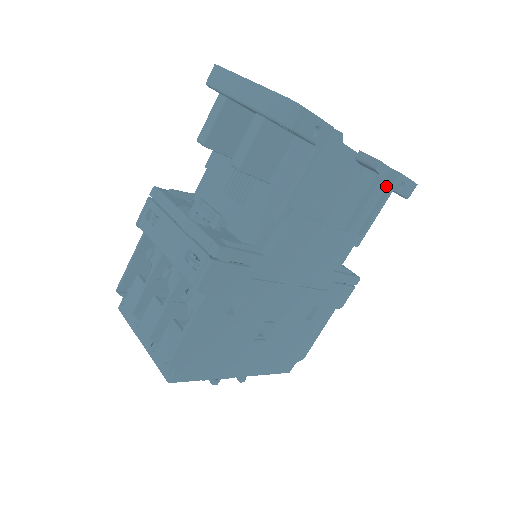
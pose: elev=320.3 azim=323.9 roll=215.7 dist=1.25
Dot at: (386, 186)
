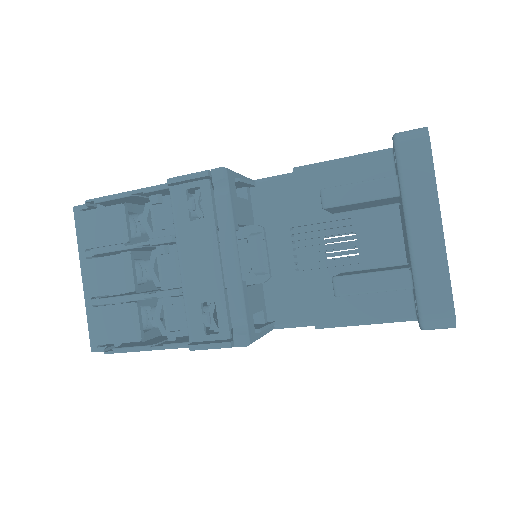
Dot at: occluded
